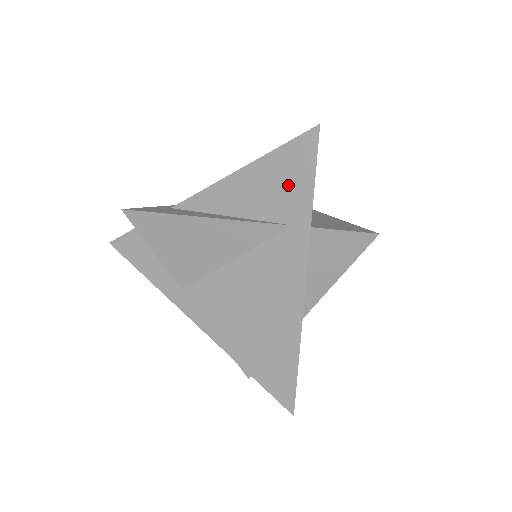
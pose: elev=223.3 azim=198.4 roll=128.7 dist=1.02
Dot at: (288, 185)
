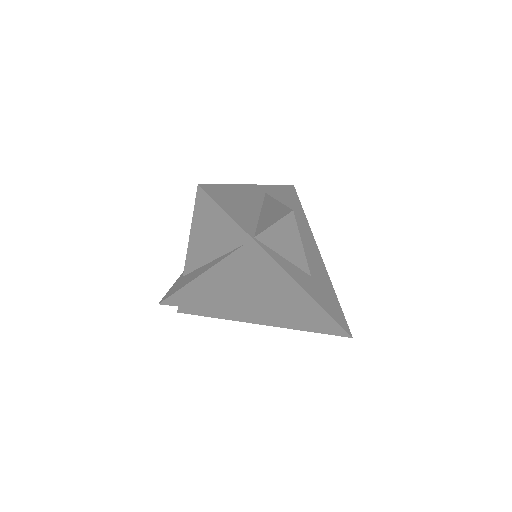
Dot at: (219, 226)
